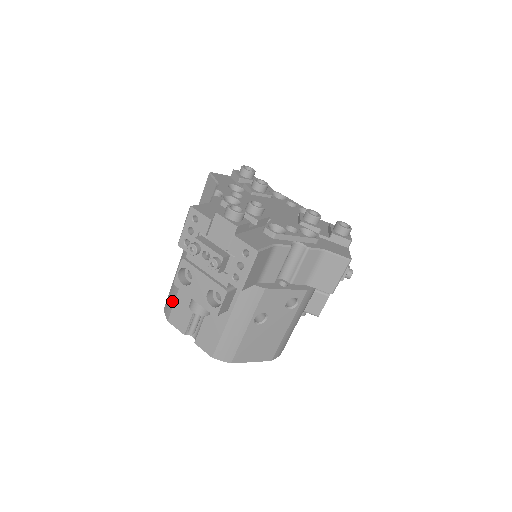
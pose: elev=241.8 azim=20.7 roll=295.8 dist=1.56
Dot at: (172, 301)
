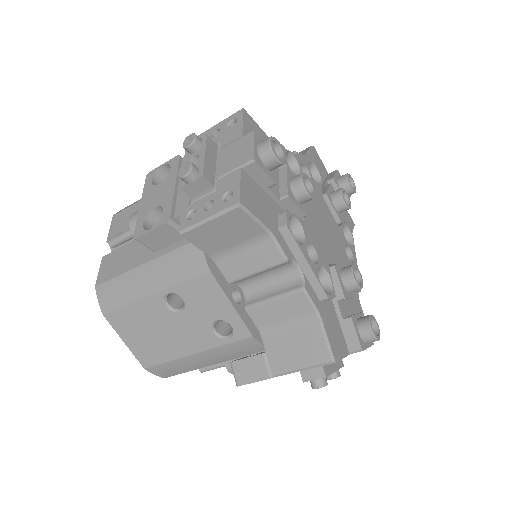
Dot at: (137, 201)
